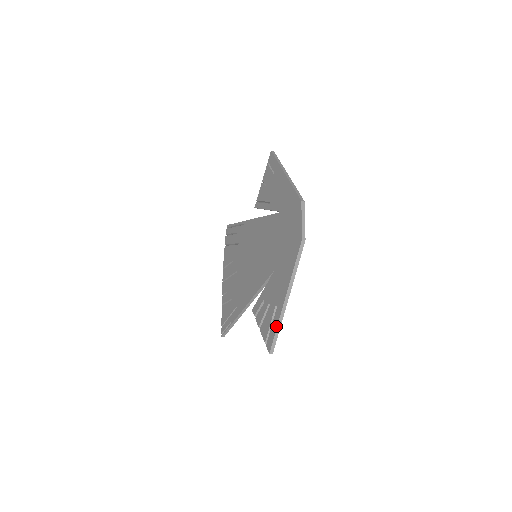
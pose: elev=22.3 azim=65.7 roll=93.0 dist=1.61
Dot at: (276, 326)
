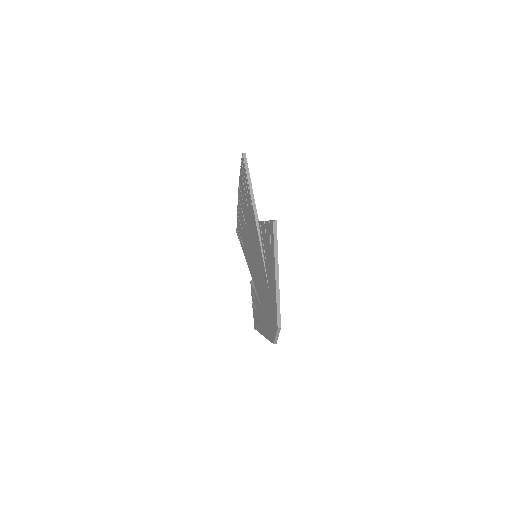
Dot at: (258, 331)
